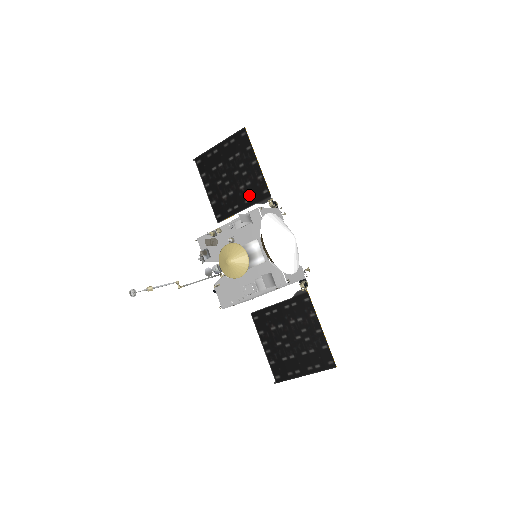
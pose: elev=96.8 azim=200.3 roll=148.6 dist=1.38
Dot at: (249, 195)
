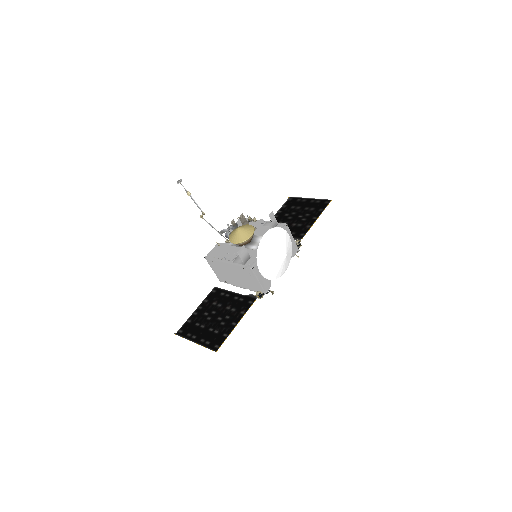
Dot at: (293, 230)
